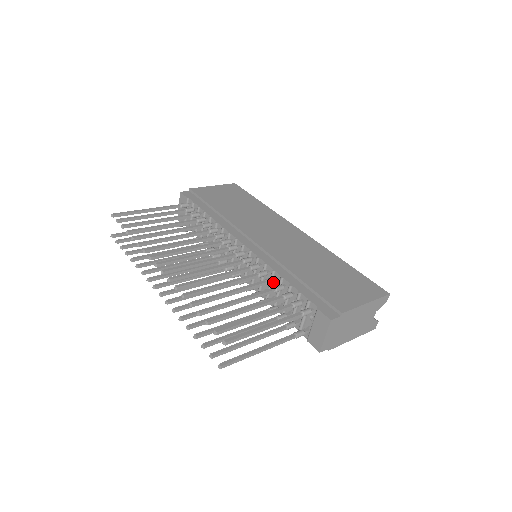
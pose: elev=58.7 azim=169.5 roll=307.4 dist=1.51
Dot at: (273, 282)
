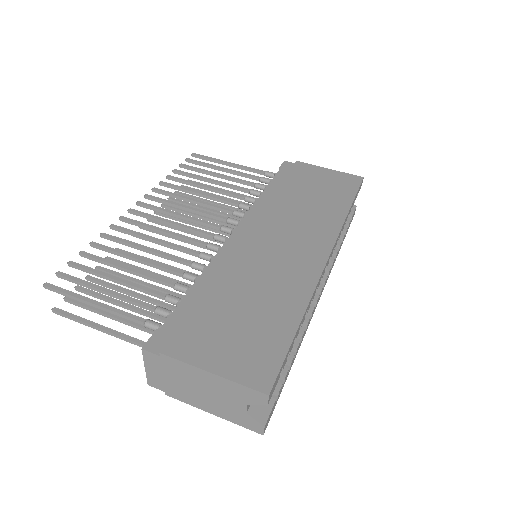
Dot at: (191, 280)
